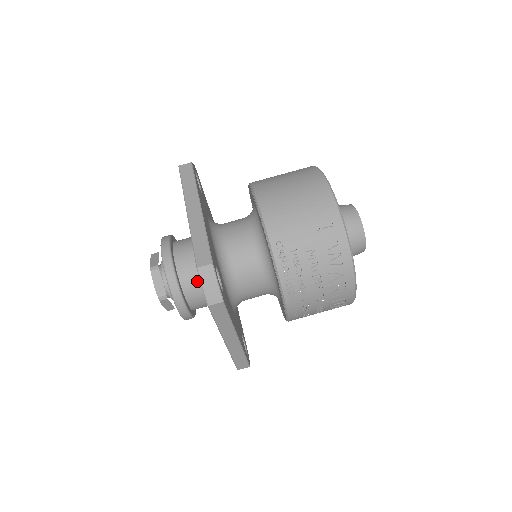
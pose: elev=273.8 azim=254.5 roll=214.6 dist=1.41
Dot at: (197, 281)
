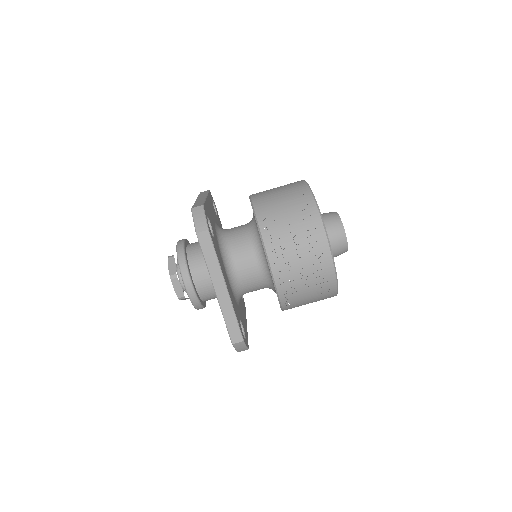
Dot at: (201, 259)
